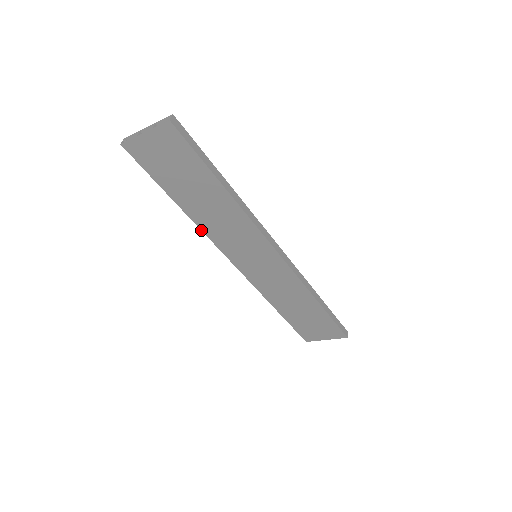
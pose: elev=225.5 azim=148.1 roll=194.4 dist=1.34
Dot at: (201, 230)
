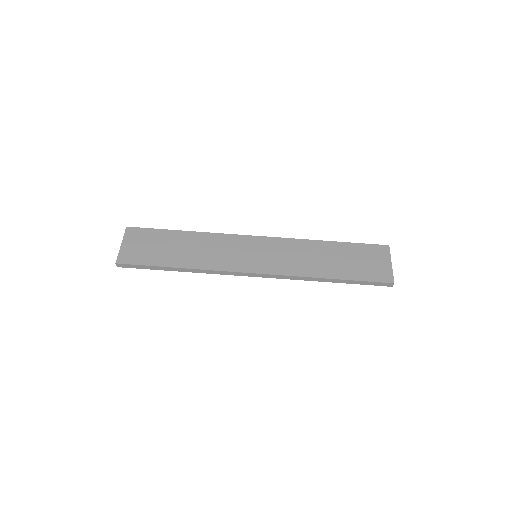
Dot at: (208, 270)
